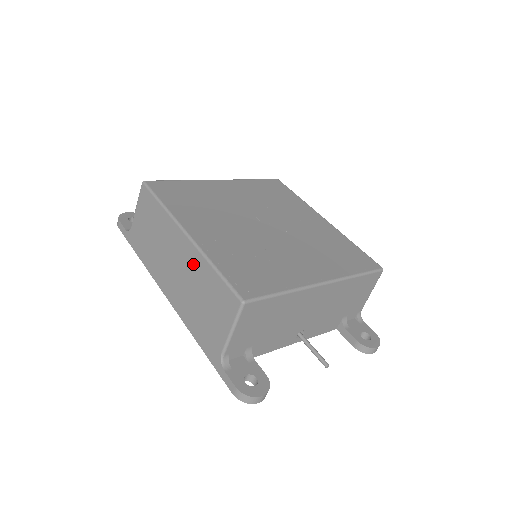
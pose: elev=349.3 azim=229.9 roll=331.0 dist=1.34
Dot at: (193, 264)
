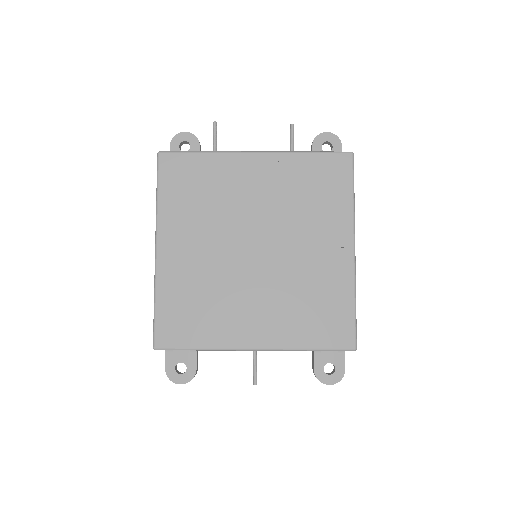
Dot at: occluded
